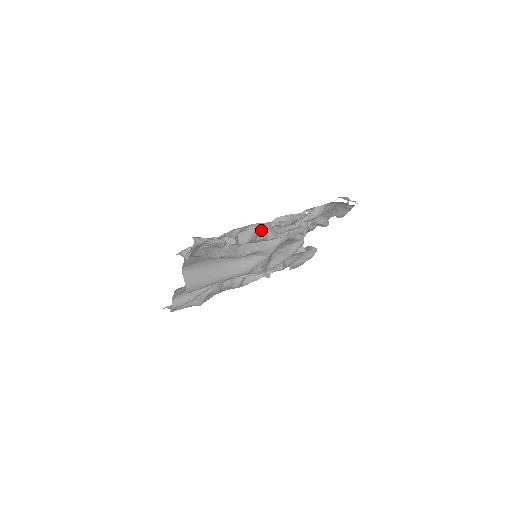
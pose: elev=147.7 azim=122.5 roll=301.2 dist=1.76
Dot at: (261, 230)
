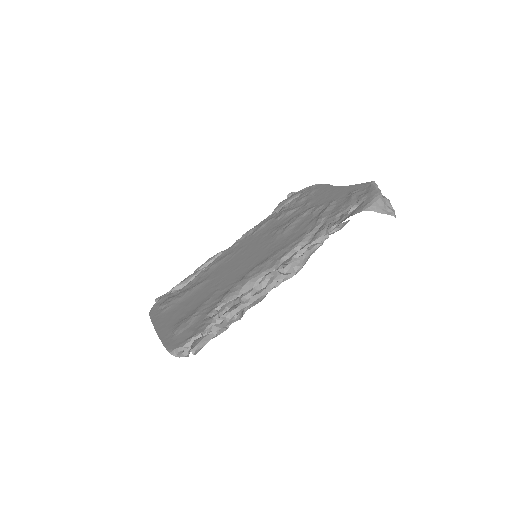
Dot at: (270, 282)
